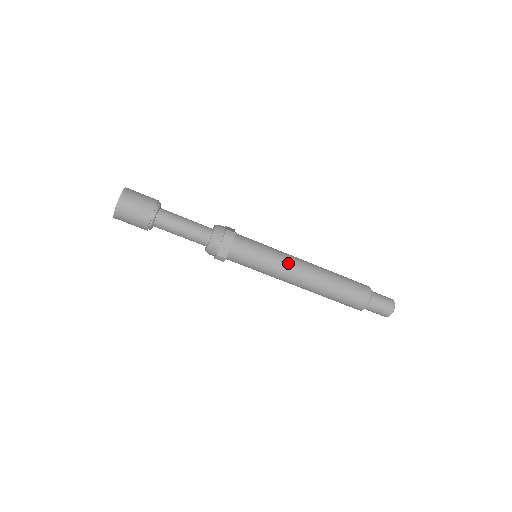
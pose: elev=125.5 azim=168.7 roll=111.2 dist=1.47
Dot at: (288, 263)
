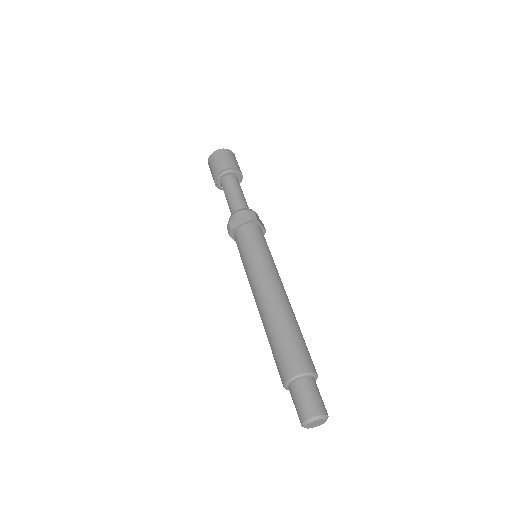
Dot at: (267, 272)
